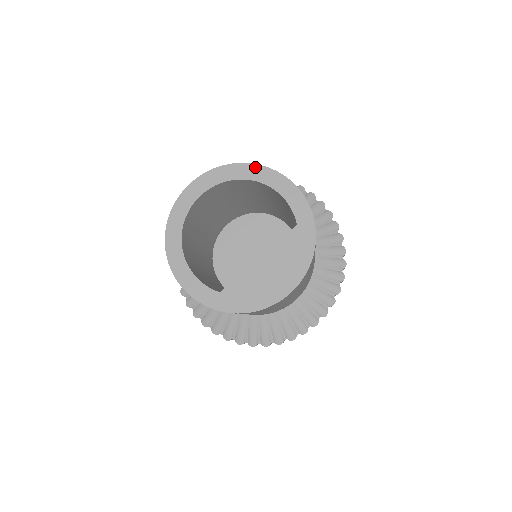
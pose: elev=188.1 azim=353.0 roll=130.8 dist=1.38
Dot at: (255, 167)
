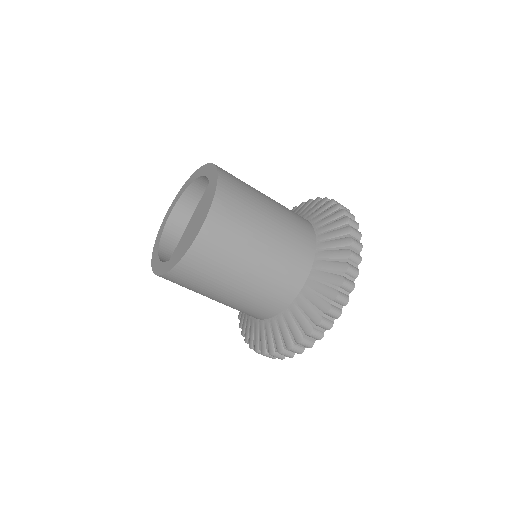
Dot at: (194, 174)
